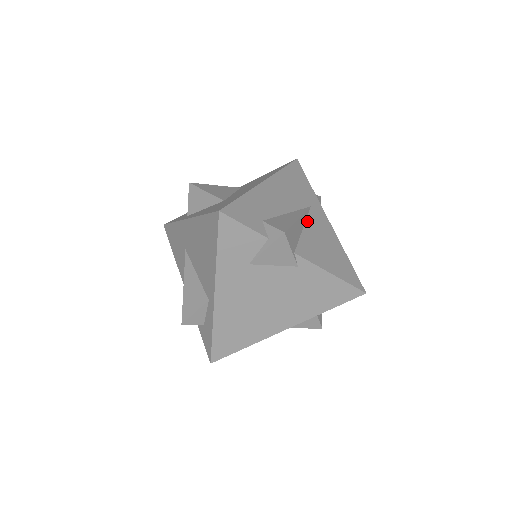
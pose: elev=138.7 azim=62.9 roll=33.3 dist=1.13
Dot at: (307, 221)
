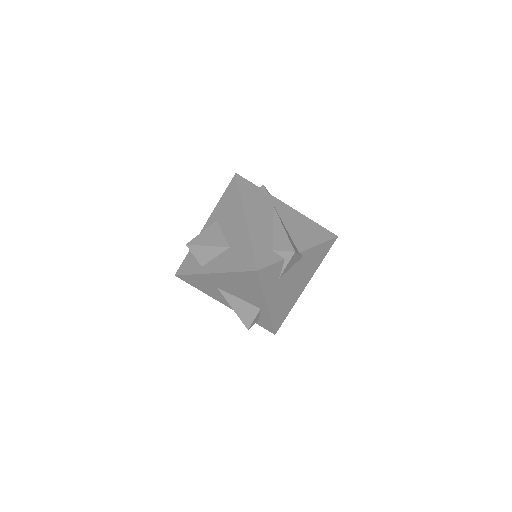
Dot at: (282, 220)
